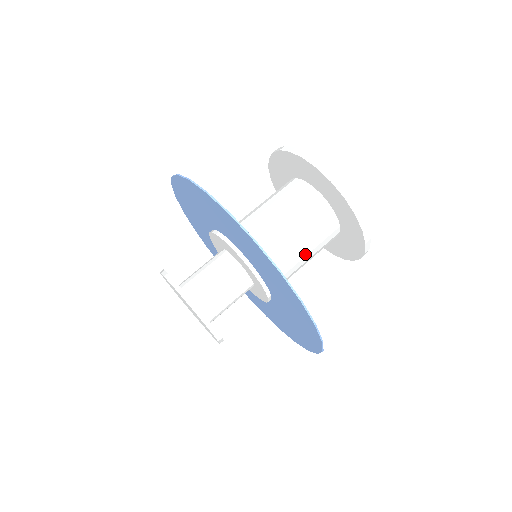
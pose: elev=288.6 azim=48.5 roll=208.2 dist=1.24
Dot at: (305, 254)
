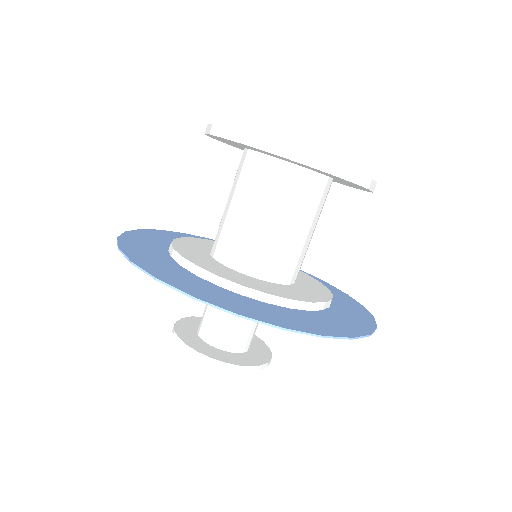
Dot at: (298, 232)
